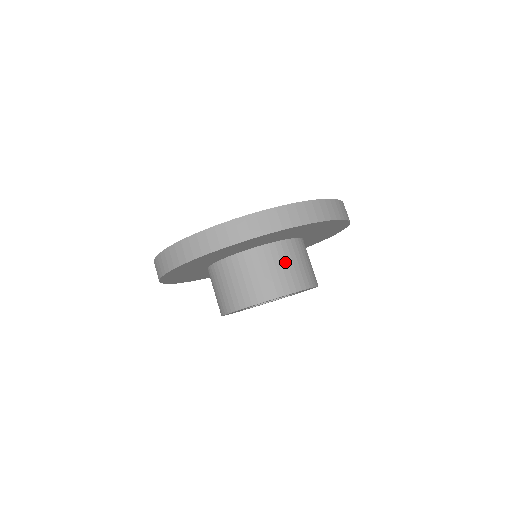
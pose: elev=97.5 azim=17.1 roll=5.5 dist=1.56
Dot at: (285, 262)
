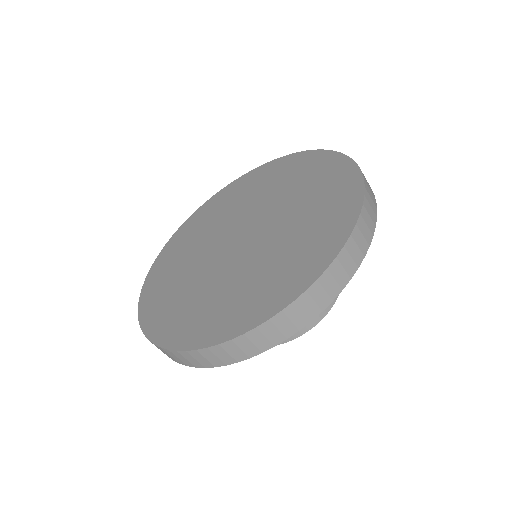
Dot at: occluded
